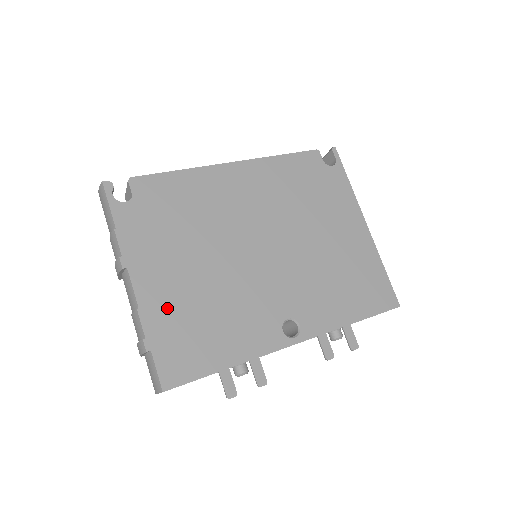
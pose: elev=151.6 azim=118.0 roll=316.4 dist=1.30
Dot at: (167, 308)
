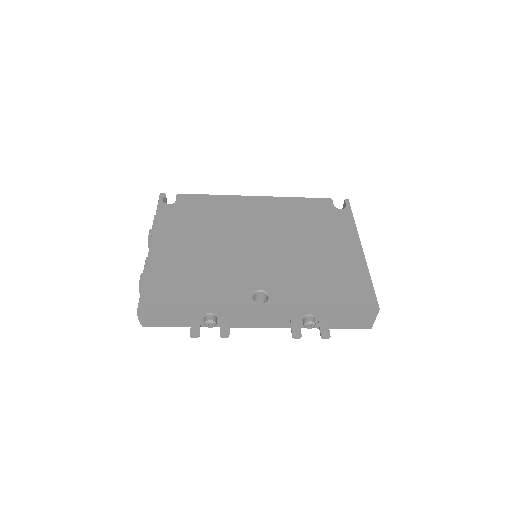
Dot at: (167, 261)
